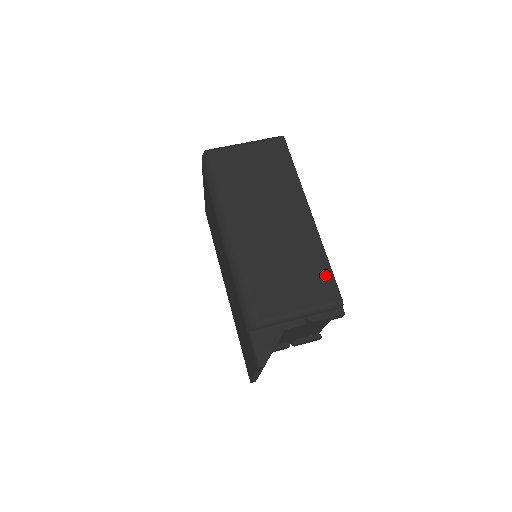
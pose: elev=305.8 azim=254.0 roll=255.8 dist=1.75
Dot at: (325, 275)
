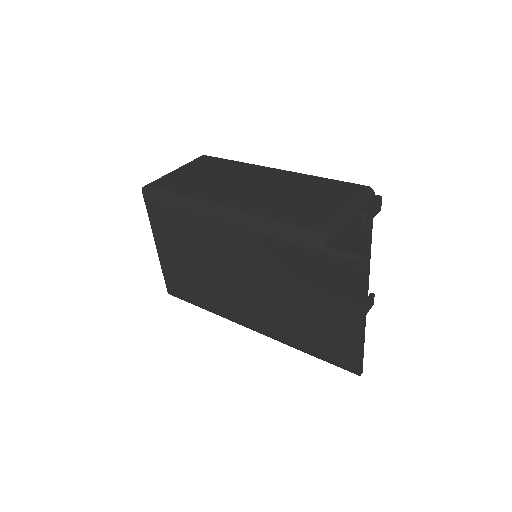
Dot at: (336, 184)
